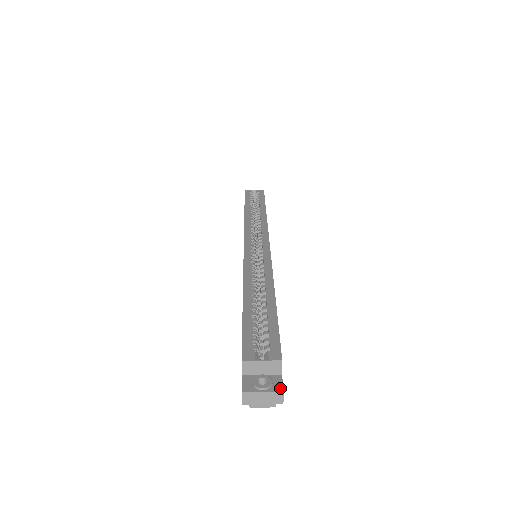
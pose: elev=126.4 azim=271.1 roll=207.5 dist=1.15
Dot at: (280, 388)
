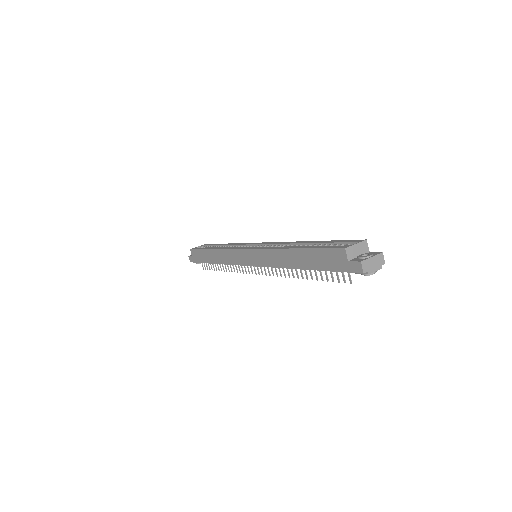
Dot at: (378, 253)
